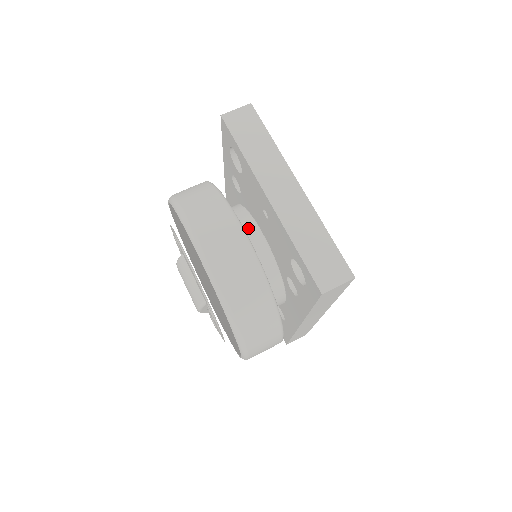
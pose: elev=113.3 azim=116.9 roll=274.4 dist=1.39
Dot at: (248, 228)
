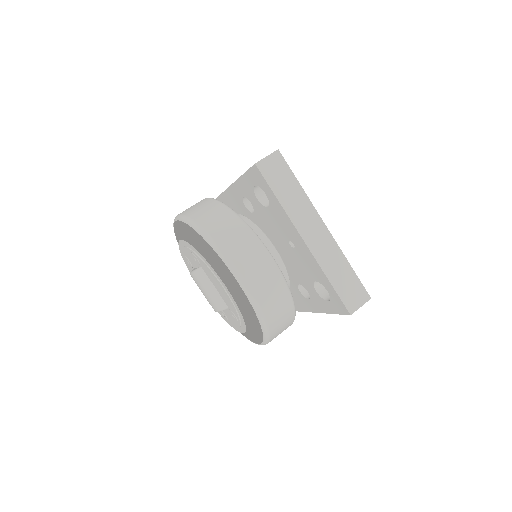
Dot at: occluded
